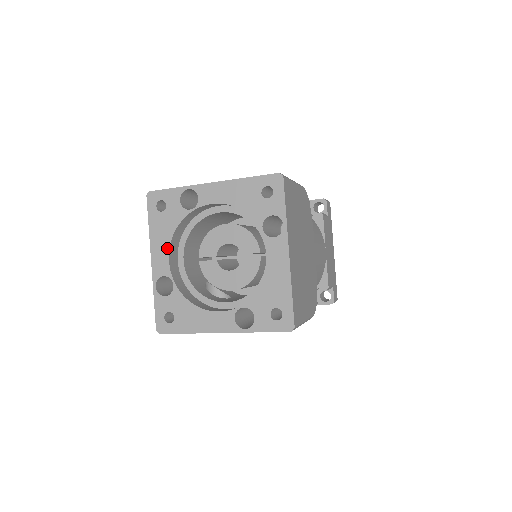
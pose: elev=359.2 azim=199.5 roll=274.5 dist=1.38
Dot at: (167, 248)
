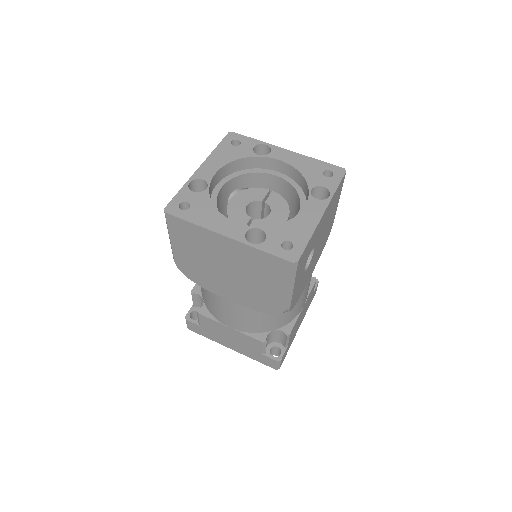
Dot at: (224, 218)
